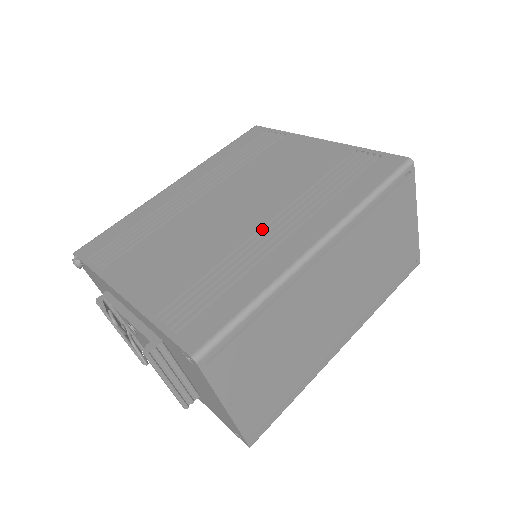
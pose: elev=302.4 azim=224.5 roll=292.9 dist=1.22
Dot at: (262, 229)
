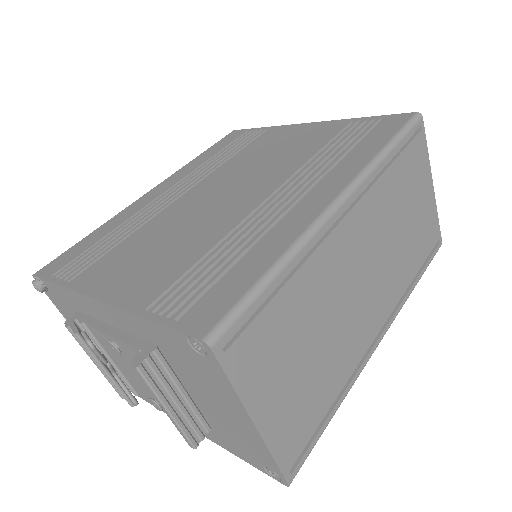
Dot at: (264, 203)
